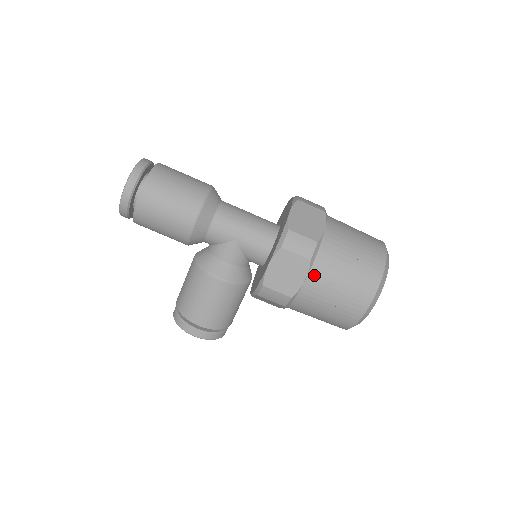
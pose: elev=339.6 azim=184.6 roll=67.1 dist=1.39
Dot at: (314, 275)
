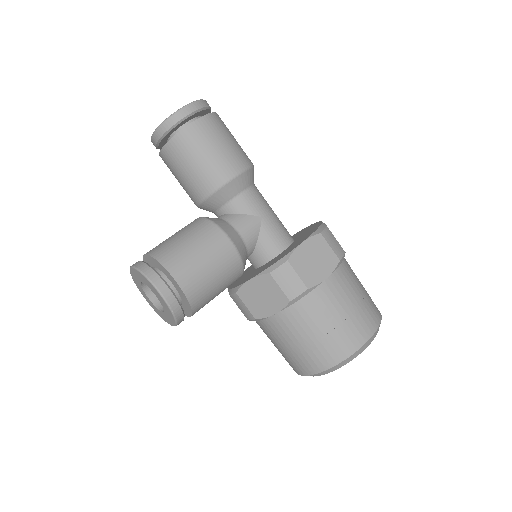
Dot at: (335, 279)
